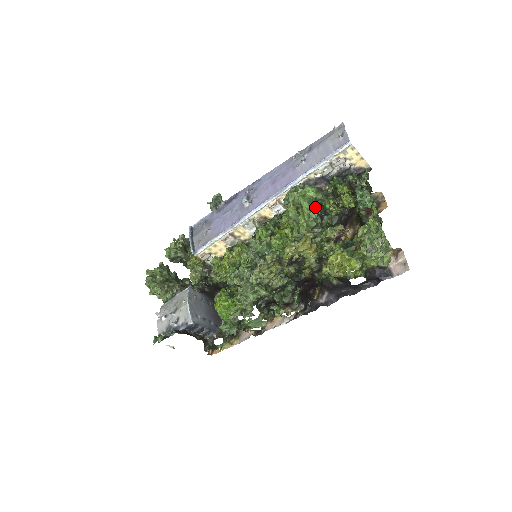
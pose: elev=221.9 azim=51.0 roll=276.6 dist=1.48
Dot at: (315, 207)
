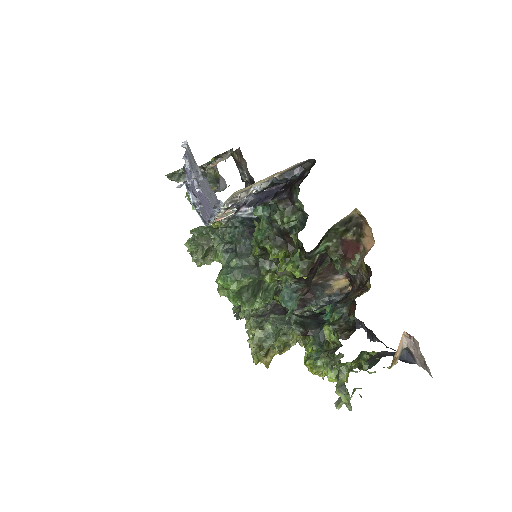
Dot at: (246, 307)
